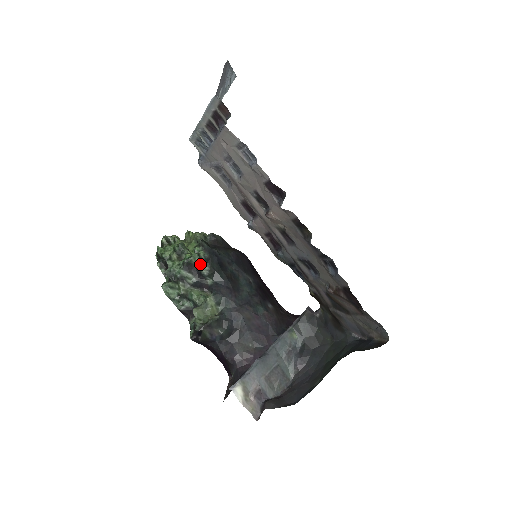
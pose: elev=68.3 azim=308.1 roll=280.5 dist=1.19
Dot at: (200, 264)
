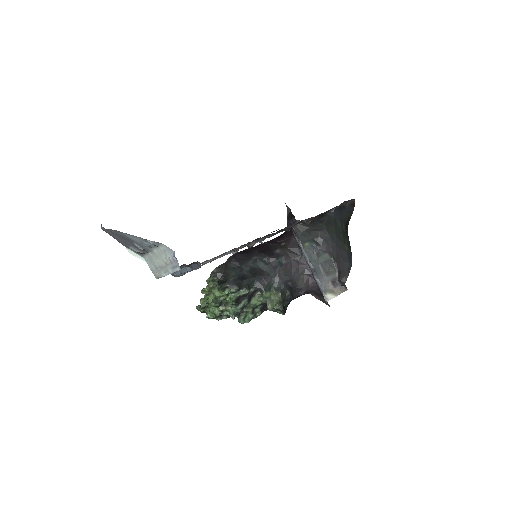
Dot at: (240, 294)
